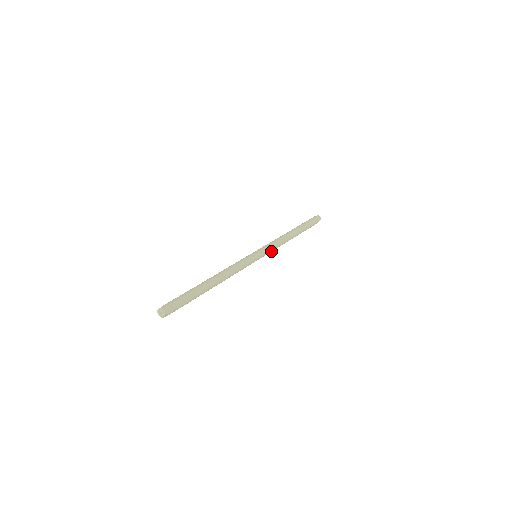
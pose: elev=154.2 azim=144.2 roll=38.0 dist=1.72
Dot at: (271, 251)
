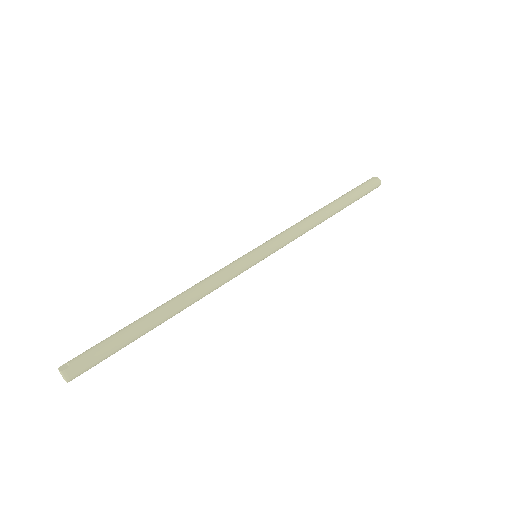
Dot at: occluded
